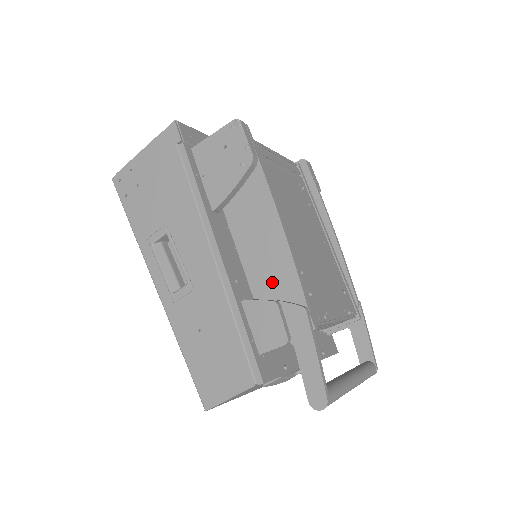
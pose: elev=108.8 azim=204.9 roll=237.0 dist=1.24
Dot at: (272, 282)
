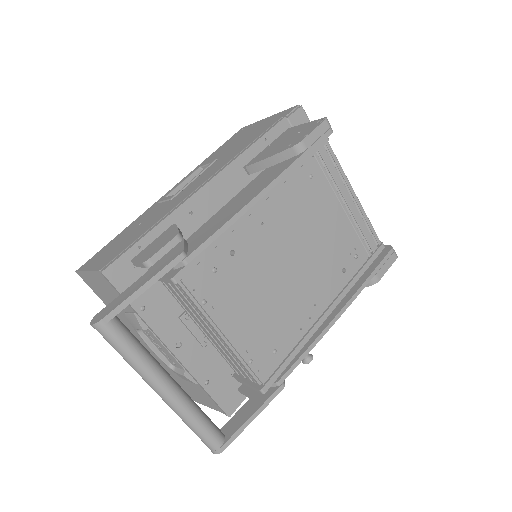
Dot at: occluded
